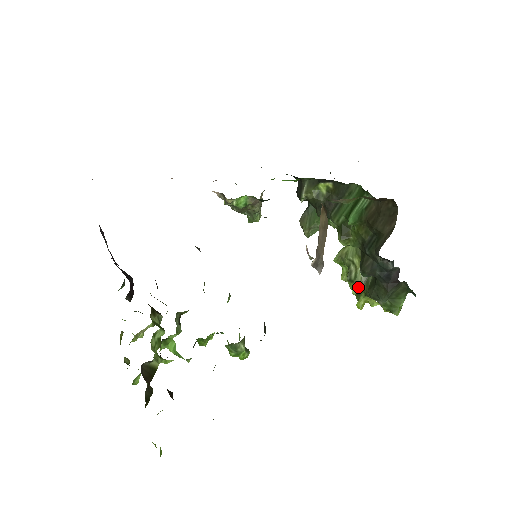
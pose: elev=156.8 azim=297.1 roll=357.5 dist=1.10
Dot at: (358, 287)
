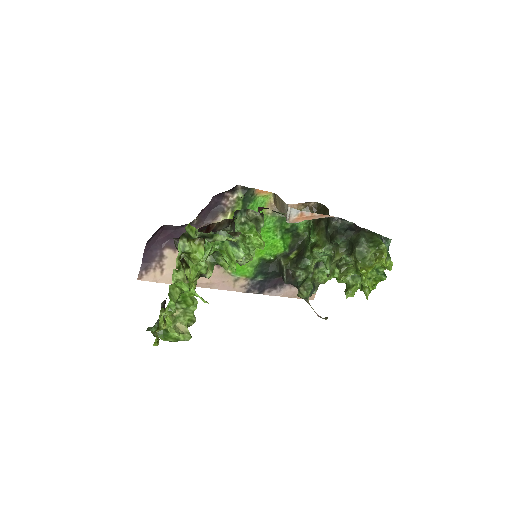
Dot at: (345, 255)
